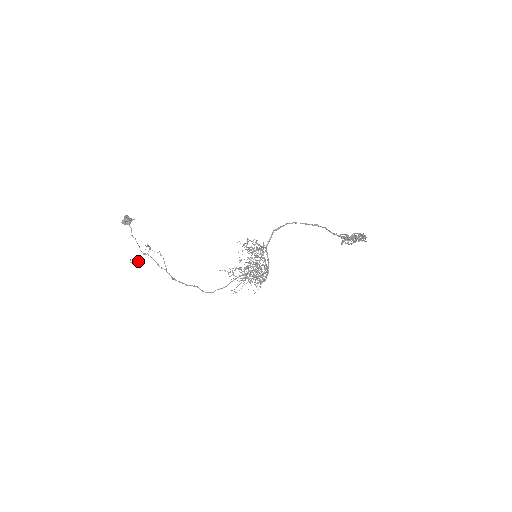
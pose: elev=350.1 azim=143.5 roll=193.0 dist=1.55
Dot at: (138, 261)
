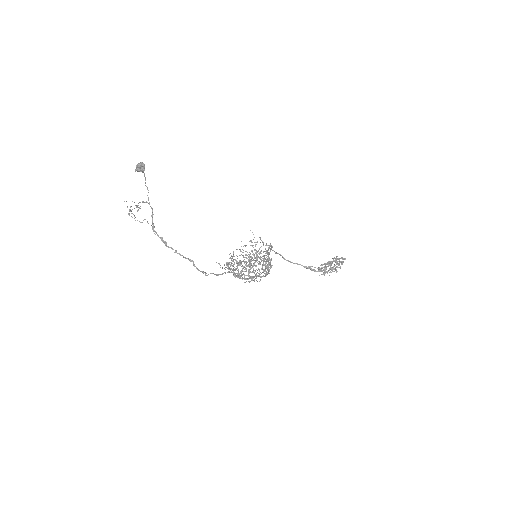
Dot at: (137, 206)
